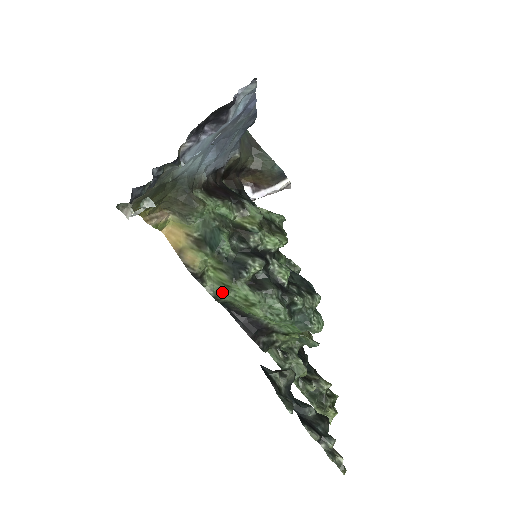
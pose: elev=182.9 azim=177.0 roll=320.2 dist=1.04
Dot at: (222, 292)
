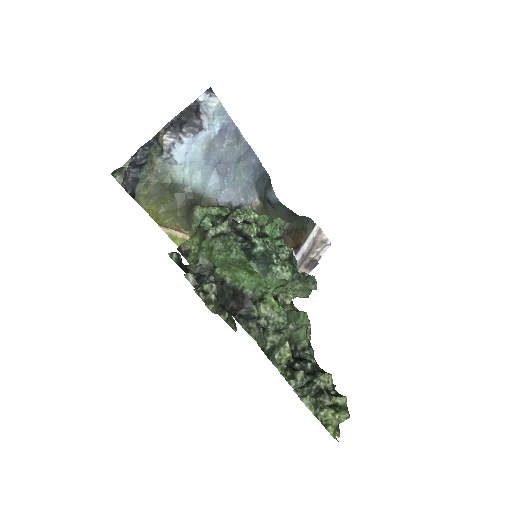
Dot at: (197, 256)
